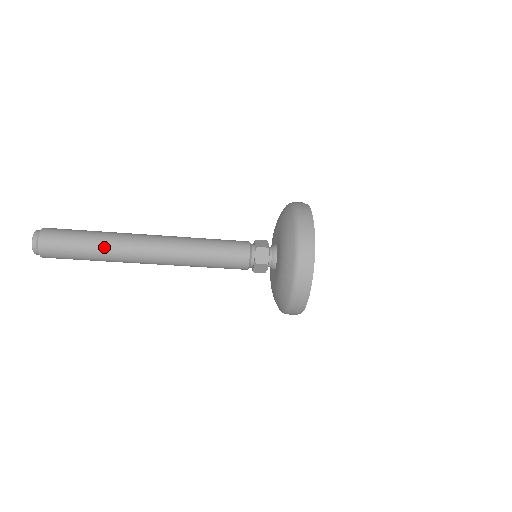
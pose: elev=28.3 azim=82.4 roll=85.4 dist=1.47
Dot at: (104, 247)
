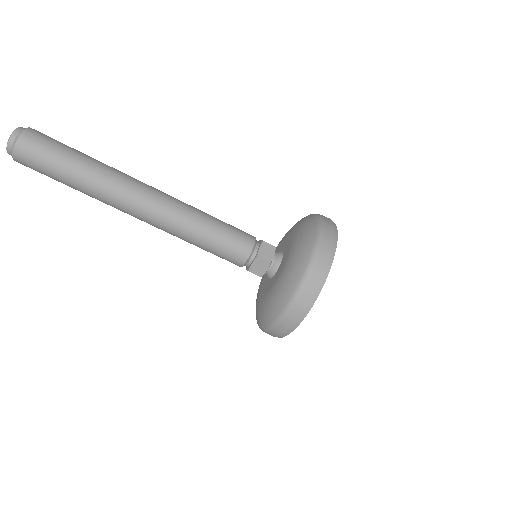
Dot at: (103, 163)
